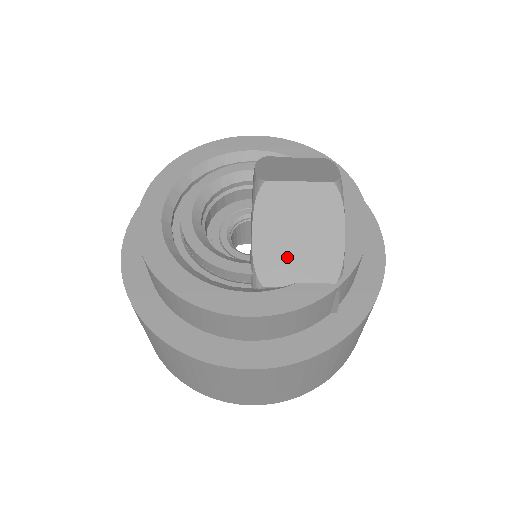
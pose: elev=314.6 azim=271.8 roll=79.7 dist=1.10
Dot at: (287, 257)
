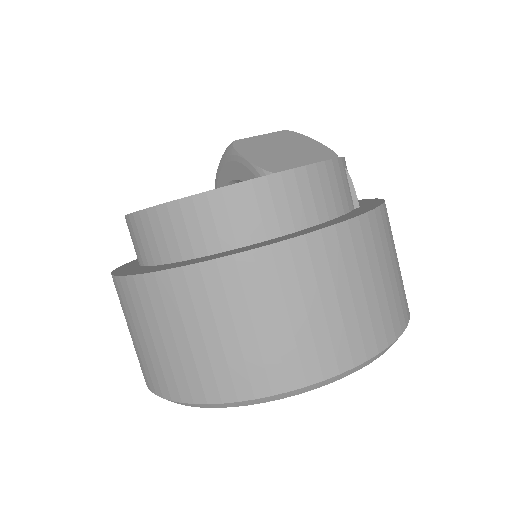
Dot at: (286, 159)
